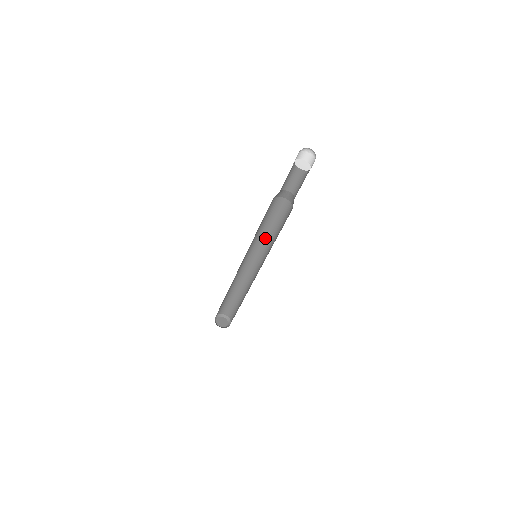
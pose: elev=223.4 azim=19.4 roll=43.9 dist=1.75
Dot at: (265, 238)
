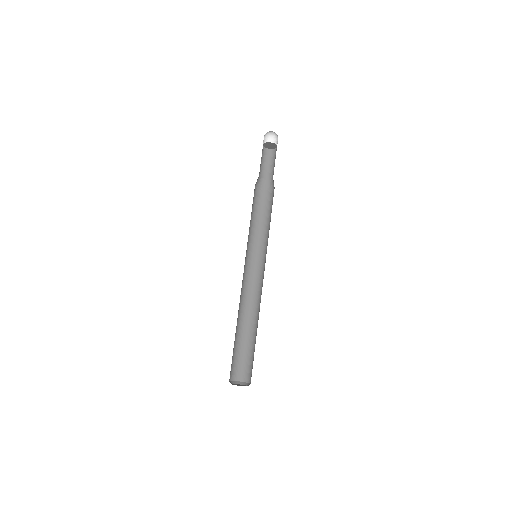
Dot at: (254, 240)
